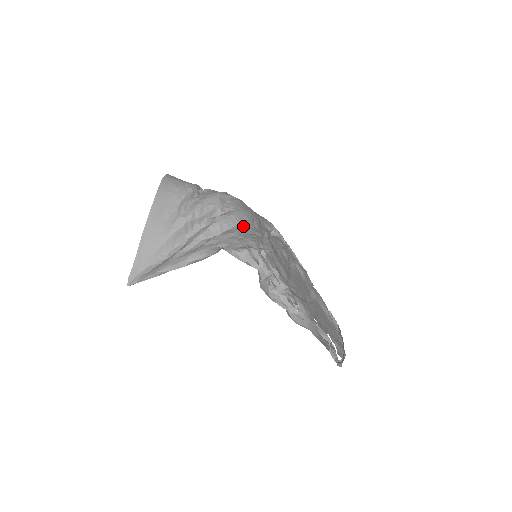
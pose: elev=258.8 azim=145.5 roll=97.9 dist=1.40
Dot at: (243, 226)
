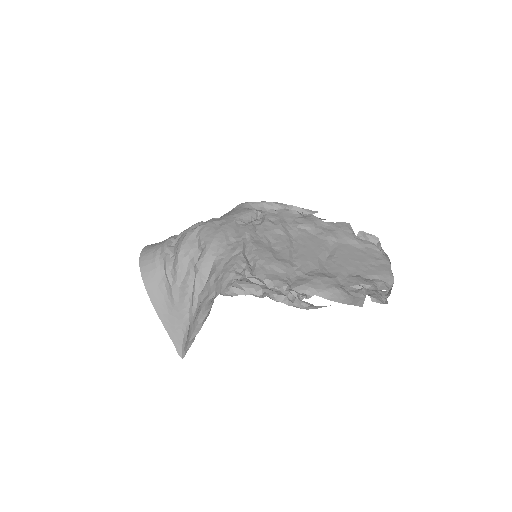
Dot at: (219, 257)
